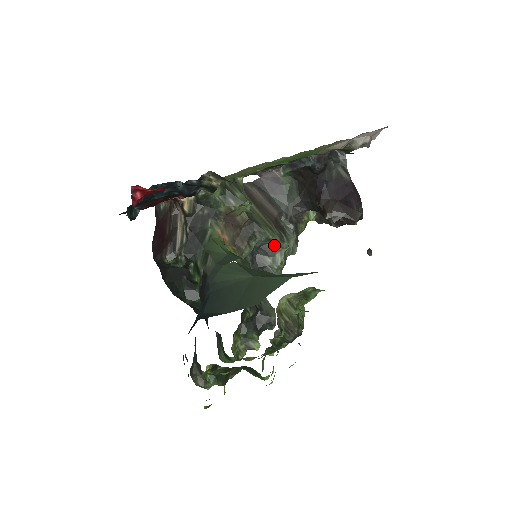
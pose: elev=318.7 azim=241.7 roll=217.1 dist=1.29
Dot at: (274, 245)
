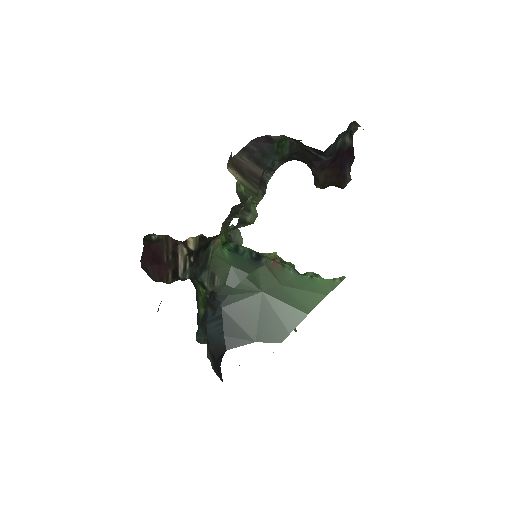
Dot at: occluded
